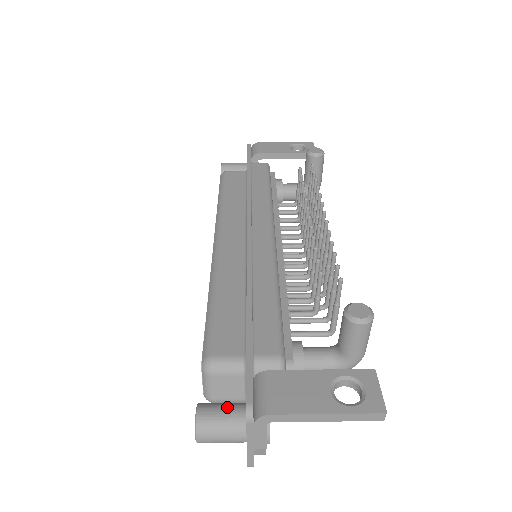
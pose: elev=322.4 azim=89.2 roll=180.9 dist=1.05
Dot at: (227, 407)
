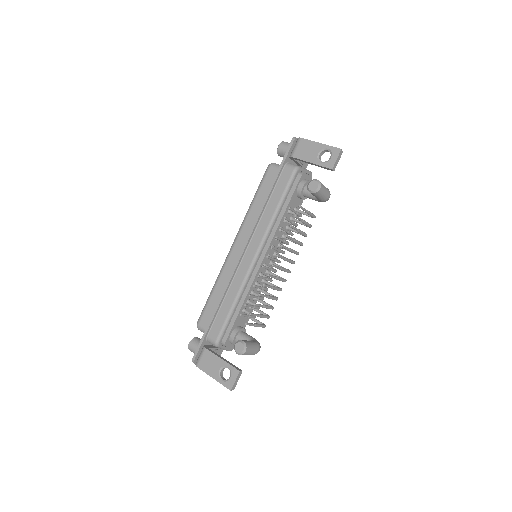
Dot at: occluded
